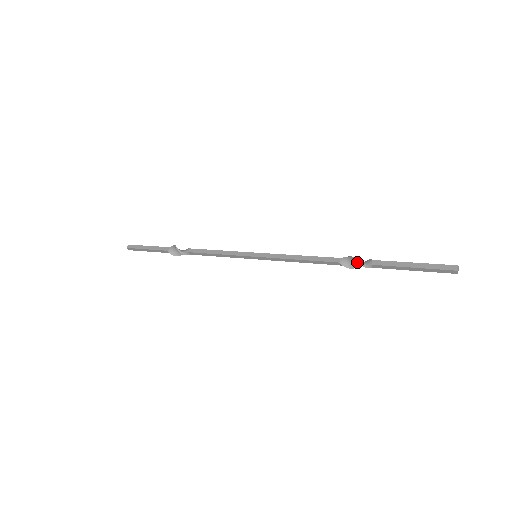
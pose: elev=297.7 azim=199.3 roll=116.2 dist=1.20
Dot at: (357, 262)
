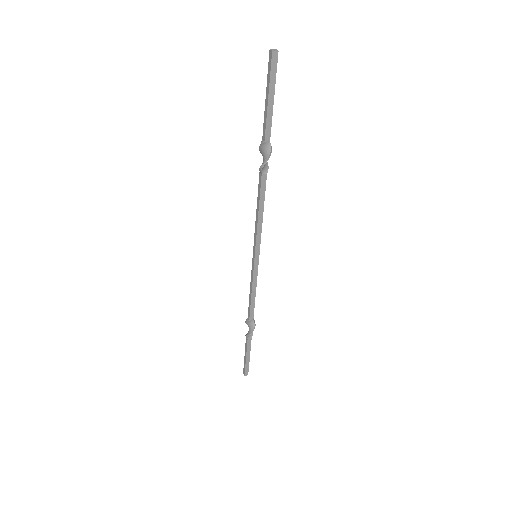
Dot at: (261, 152)
